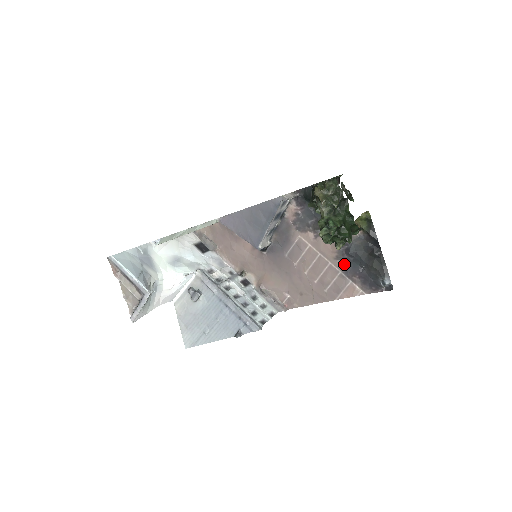
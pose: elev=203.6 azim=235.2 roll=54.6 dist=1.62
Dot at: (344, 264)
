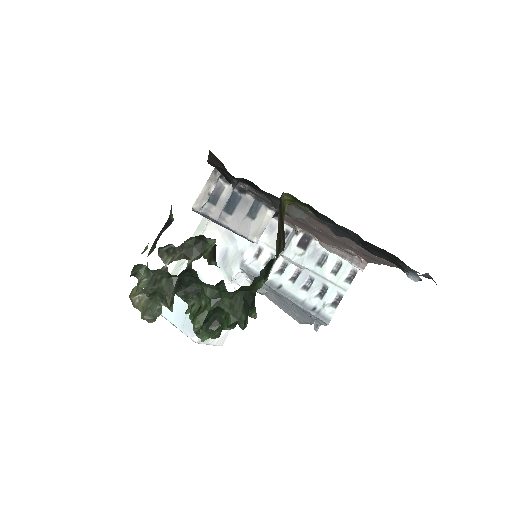
Dot at: occluded
